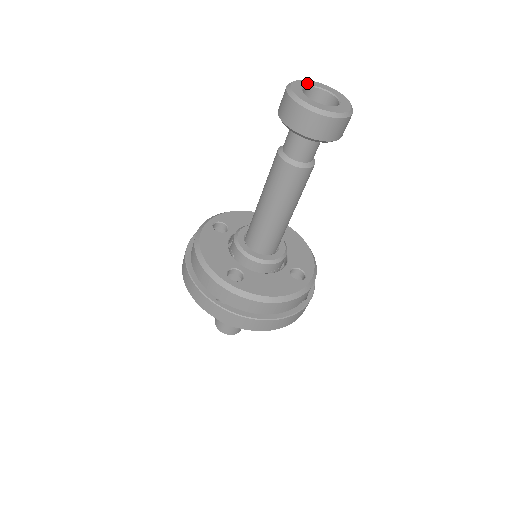
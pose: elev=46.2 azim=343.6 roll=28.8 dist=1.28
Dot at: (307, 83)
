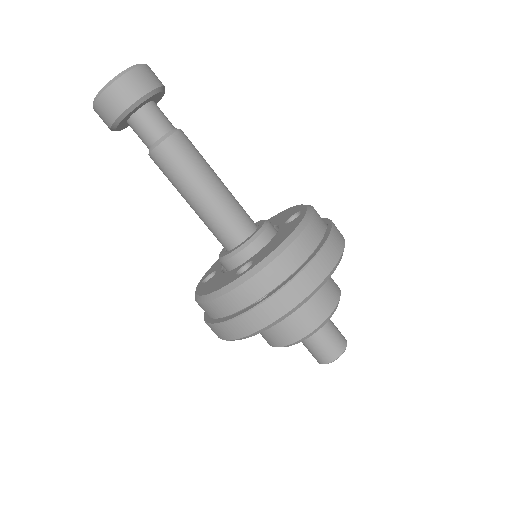
Dot at: occluded
